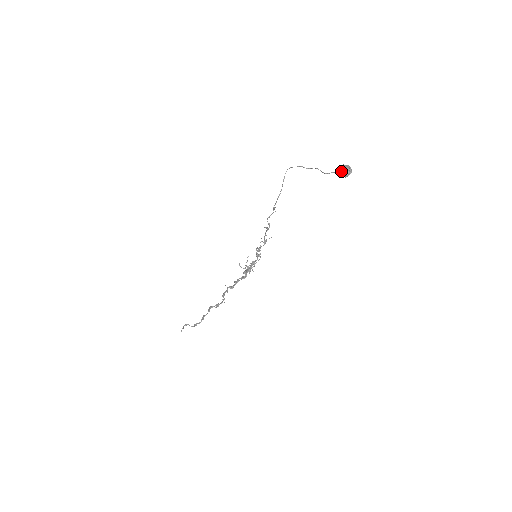
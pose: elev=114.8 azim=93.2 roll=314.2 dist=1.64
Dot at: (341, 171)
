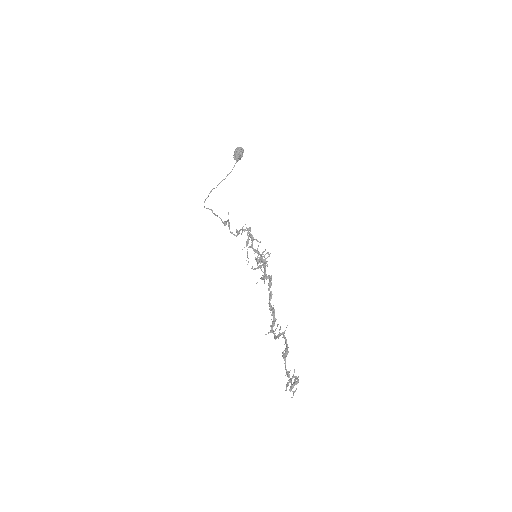
Dot at: (237, 150)
